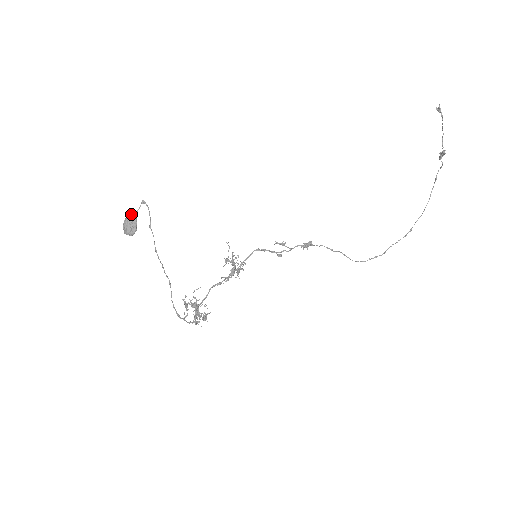
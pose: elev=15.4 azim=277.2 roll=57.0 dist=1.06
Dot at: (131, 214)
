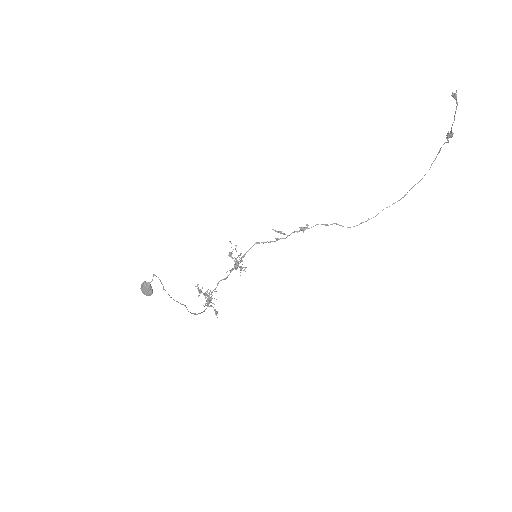
Dot at: (146, 285)
